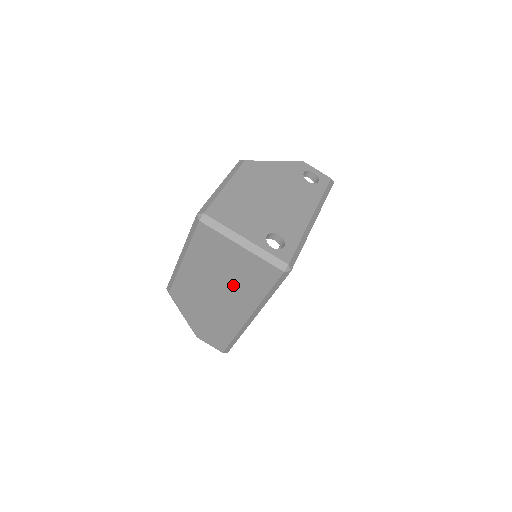
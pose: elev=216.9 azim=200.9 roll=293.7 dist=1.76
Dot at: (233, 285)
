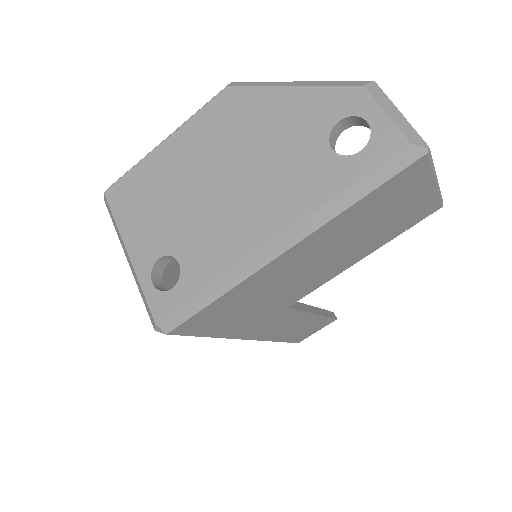
Dot at: occluded
